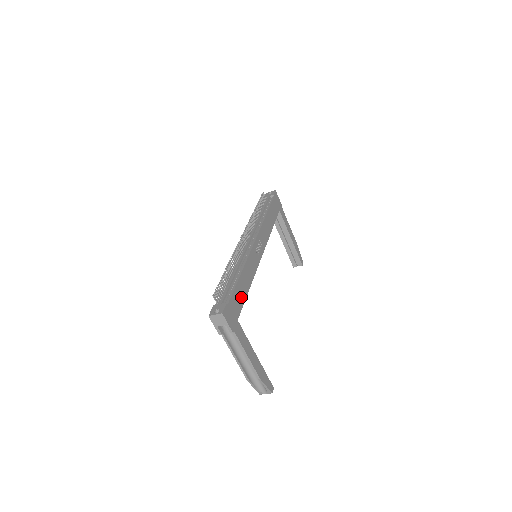
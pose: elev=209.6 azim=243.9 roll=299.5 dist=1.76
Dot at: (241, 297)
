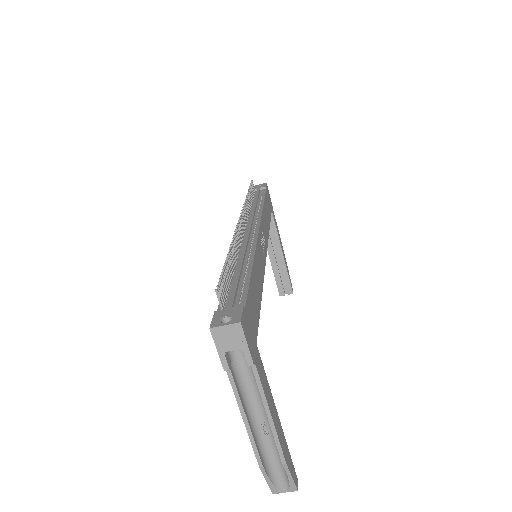
Dot at: (256, 305)
